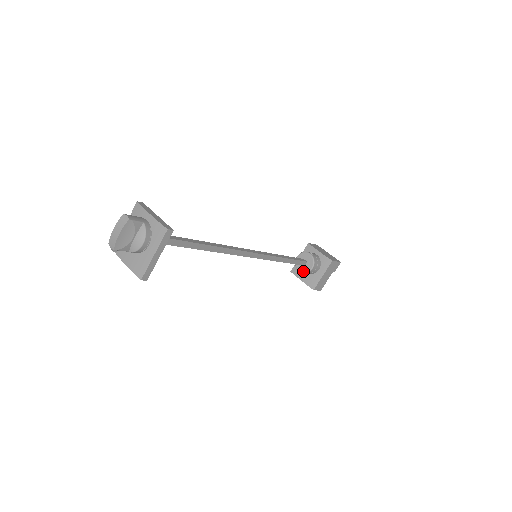
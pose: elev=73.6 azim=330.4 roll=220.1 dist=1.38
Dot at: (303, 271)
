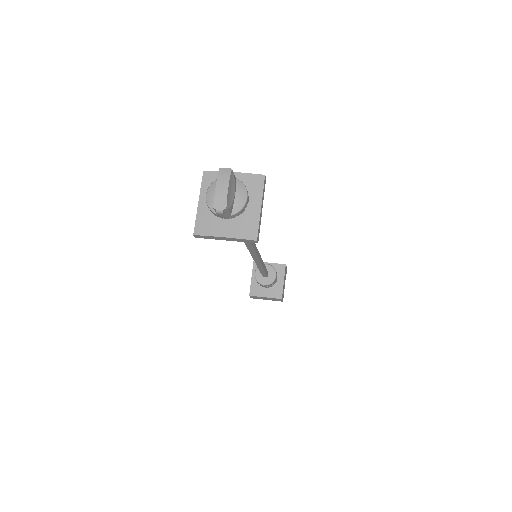
Dot at: (269, 282)
